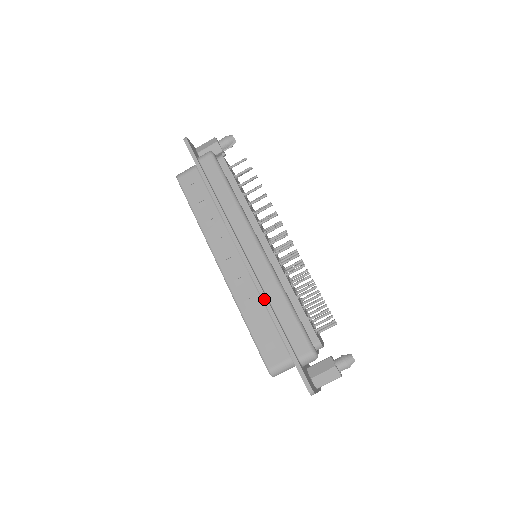
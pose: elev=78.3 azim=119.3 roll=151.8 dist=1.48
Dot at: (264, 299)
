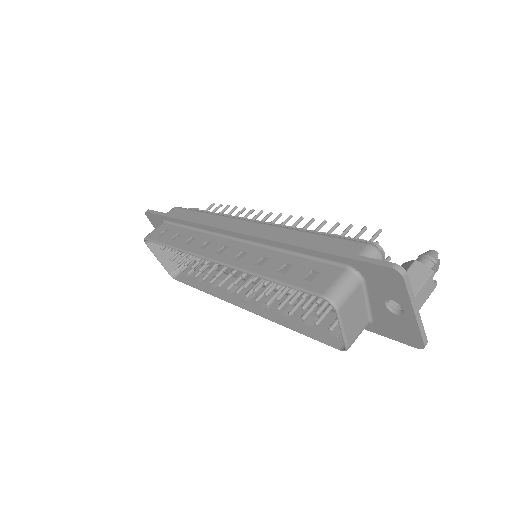
Dot at: (277, 240)
